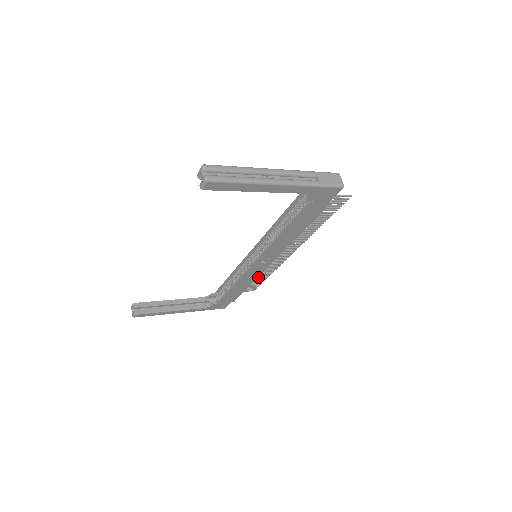
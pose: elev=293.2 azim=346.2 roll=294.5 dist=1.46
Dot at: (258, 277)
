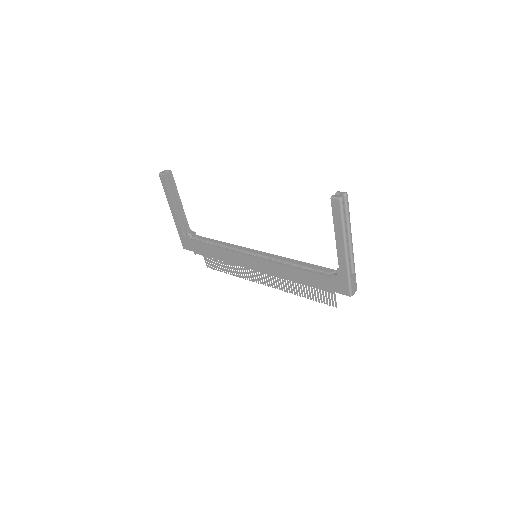
Dot at: occluded
